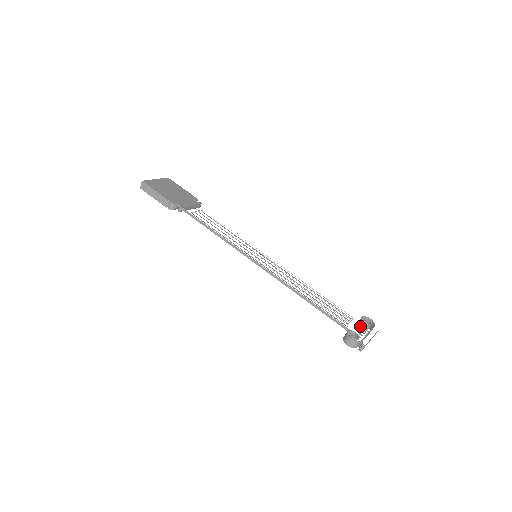
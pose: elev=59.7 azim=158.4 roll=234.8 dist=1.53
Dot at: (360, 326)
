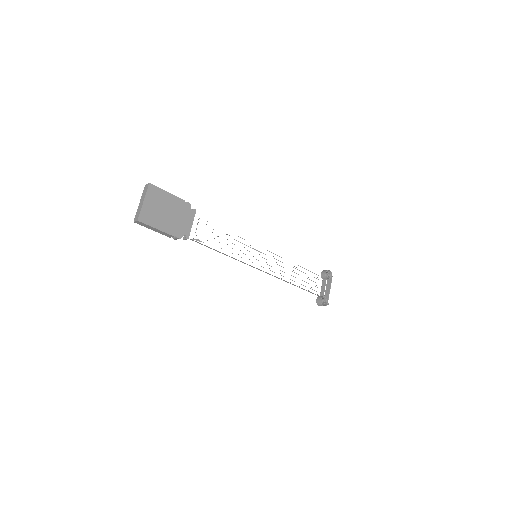
Dot at: (323, 279)
